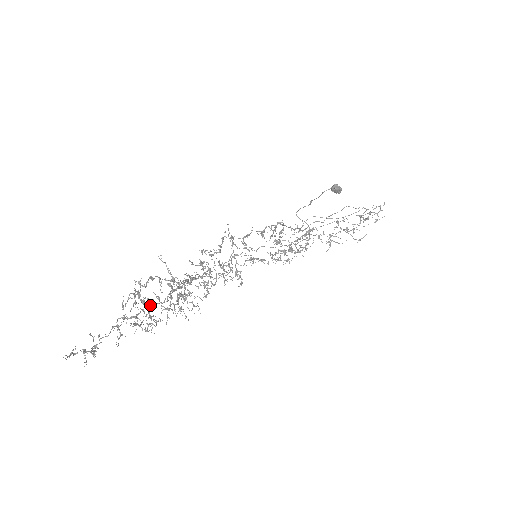
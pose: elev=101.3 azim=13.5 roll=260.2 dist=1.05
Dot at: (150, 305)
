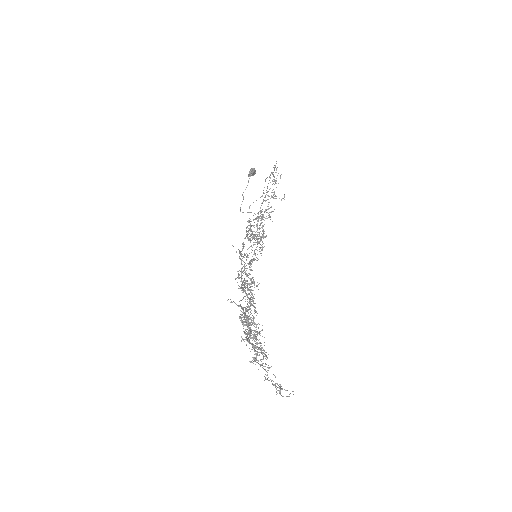
Dot at: occluded
